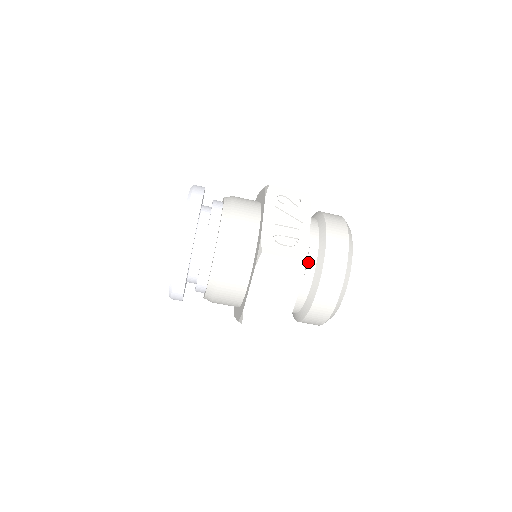
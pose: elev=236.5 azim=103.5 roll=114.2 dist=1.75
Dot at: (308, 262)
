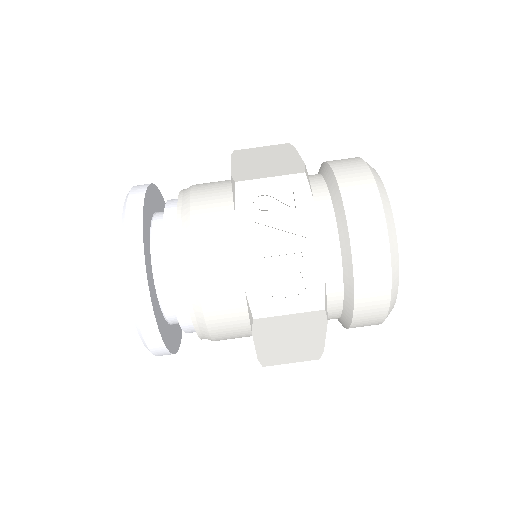
Dot at: (330, 282)
